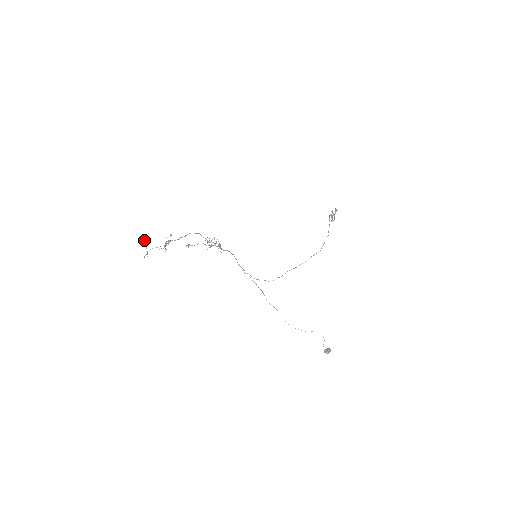
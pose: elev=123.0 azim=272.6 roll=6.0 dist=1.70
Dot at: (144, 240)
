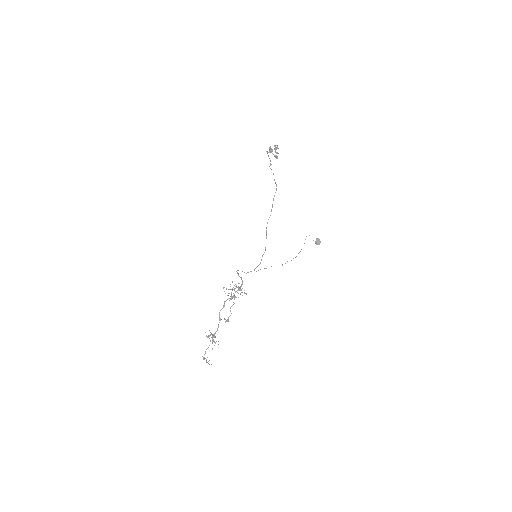
Dot at: occluded
